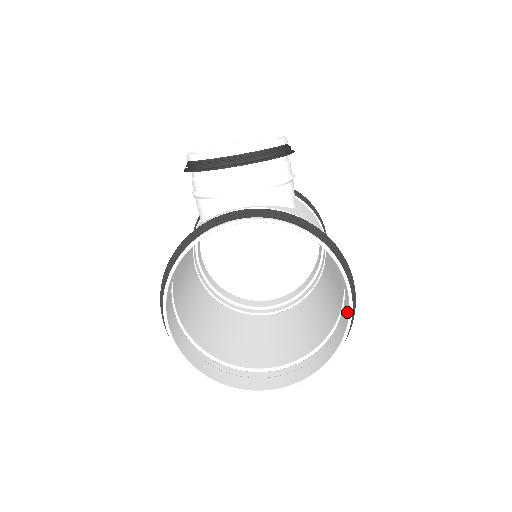
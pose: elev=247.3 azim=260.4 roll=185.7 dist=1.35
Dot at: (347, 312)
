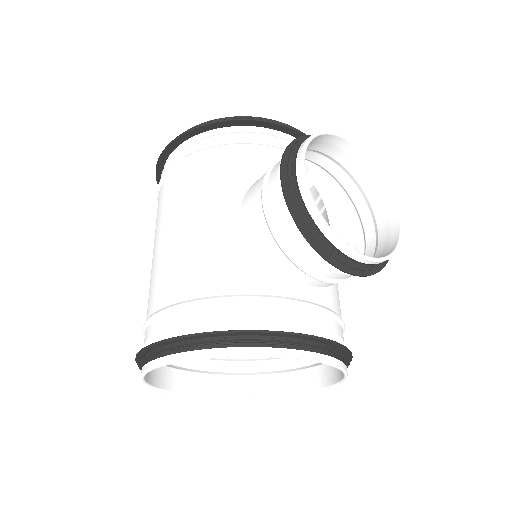
Dot at: (302, 386)
